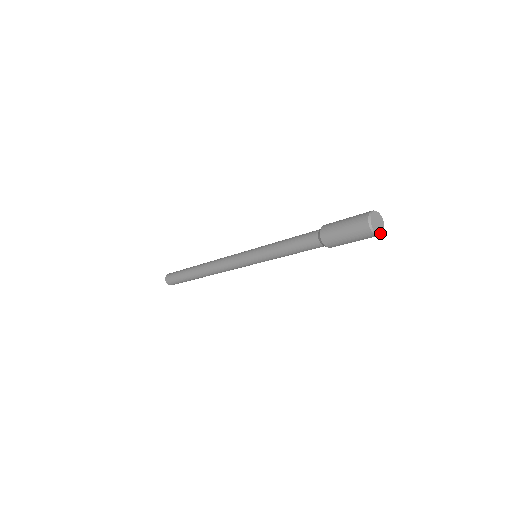
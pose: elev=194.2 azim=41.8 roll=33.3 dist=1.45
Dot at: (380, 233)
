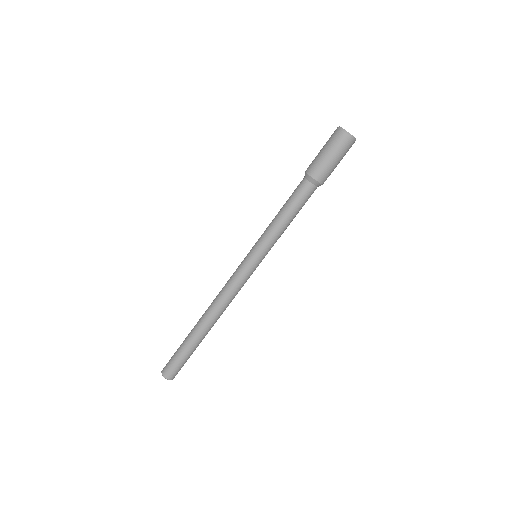
Dot at: (355, 138)
